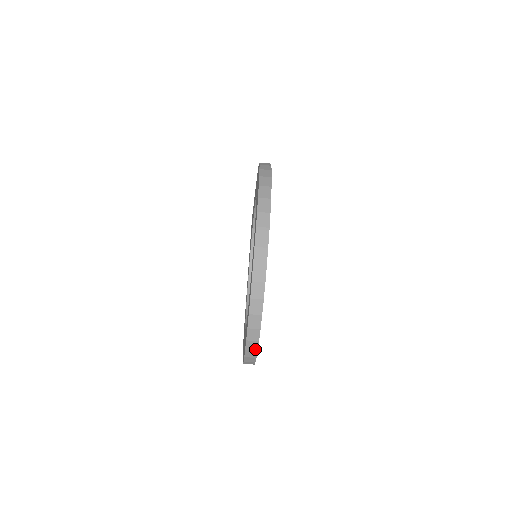
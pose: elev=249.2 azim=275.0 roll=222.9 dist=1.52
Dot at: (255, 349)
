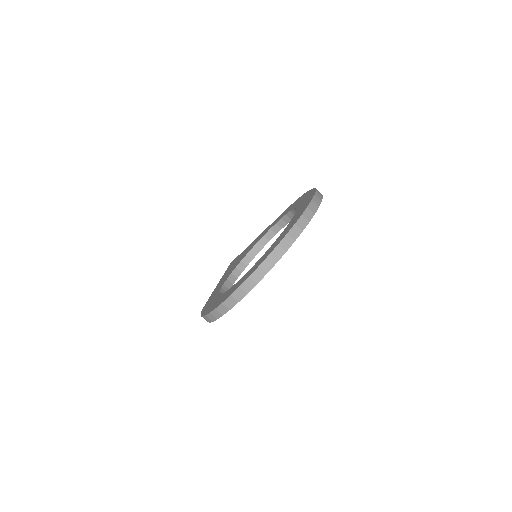
Dot at: (257, 281)
